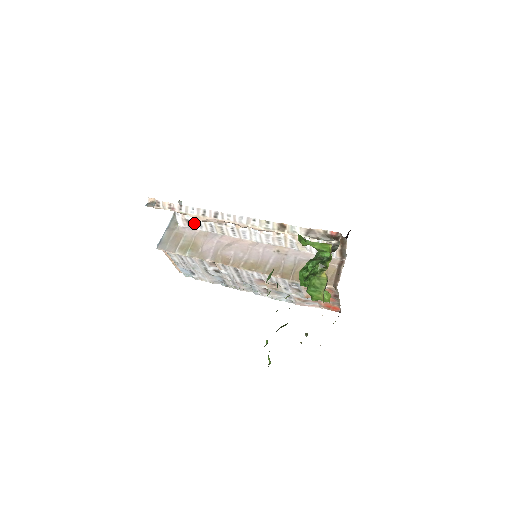
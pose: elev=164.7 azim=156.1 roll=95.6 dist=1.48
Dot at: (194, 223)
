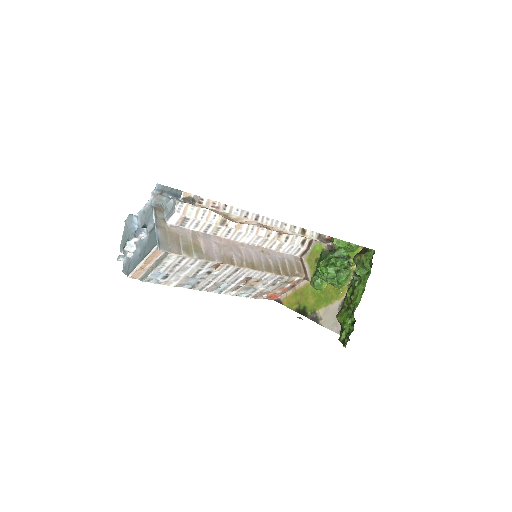
Dot at: (191, 222)
